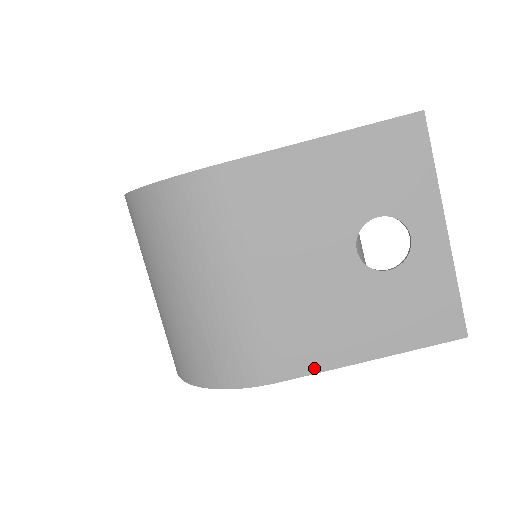
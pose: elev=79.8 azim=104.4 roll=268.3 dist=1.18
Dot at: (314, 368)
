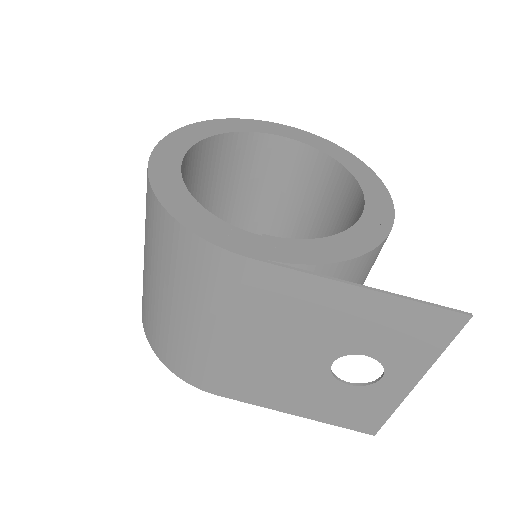
Dot at: (249, 401)
